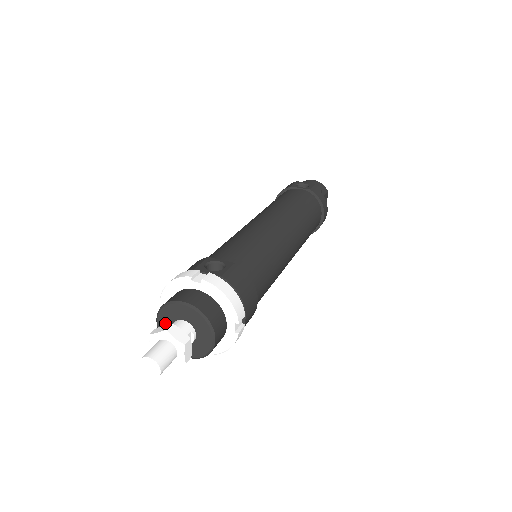
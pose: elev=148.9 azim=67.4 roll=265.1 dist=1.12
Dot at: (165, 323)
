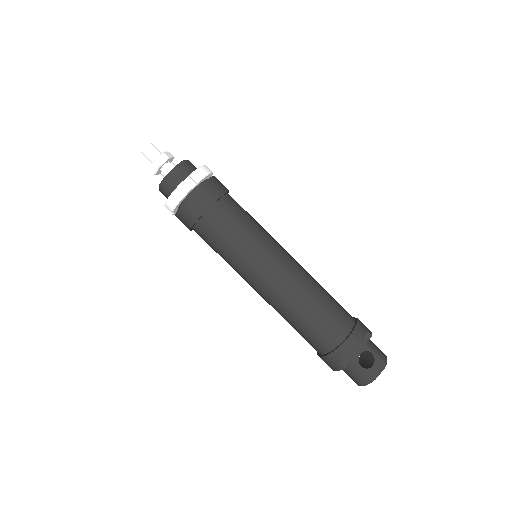
Dot at: occluded
